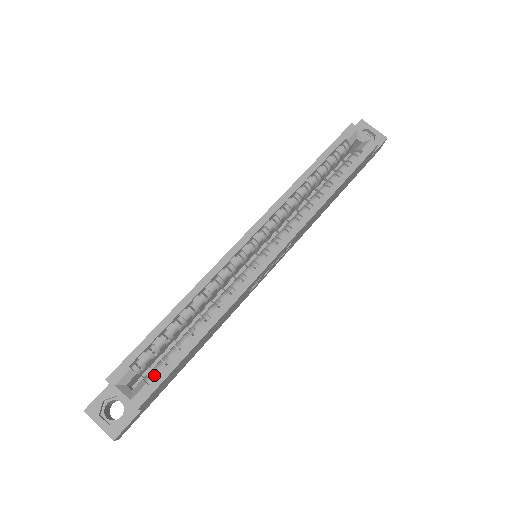
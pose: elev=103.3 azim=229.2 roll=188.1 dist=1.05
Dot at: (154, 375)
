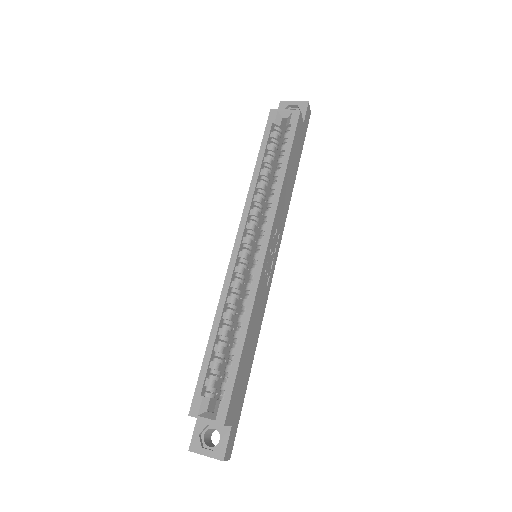
Dot at: (224, 392)
